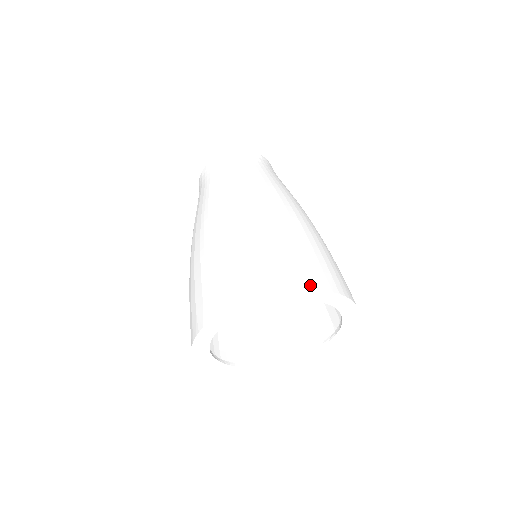
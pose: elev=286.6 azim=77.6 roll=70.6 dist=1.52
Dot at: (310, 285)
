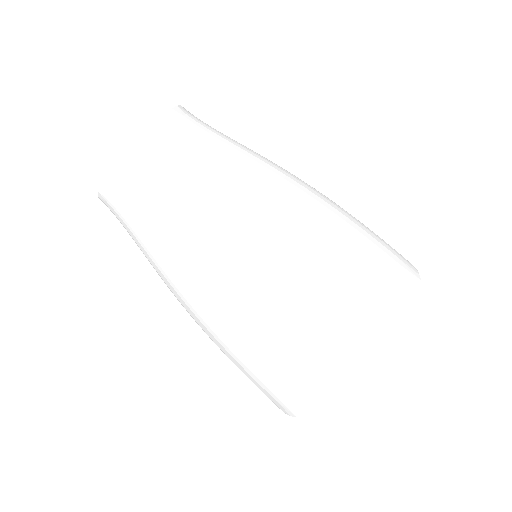
Dot at: (386, 350)
